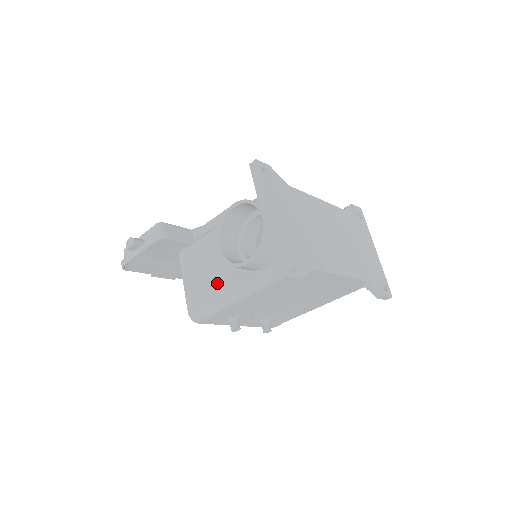
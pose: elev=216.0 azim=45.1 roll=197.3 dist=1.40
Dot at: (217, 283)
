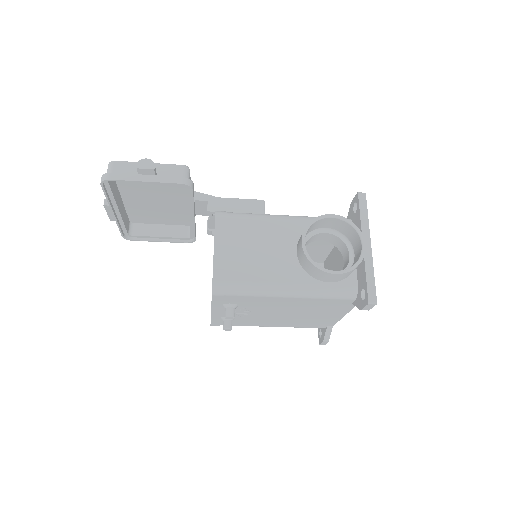
Dot at: (265, 269)
